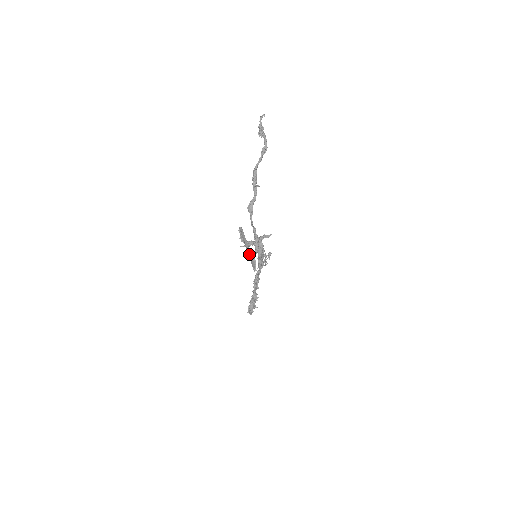
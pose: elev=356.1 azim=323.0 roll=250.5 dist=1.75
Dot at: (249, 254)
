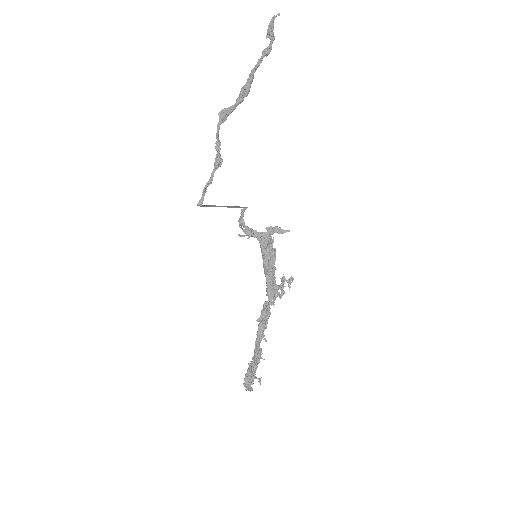
Dot at: (218, 206)
